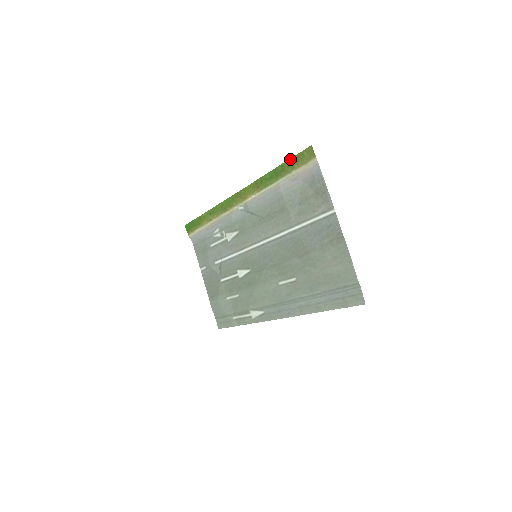
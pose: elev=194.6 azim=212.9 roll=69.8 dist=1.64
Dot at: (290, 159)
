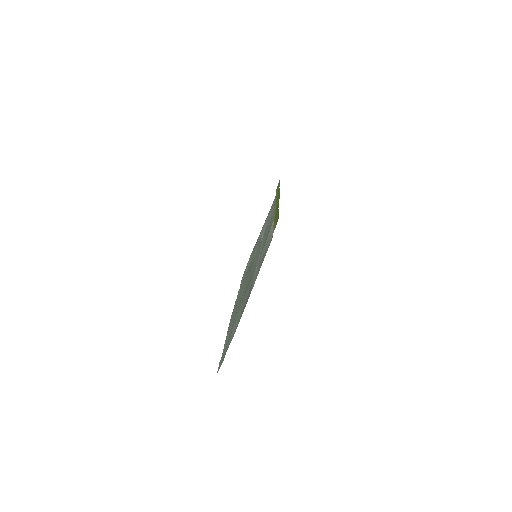
Dot at: (278, 211)
